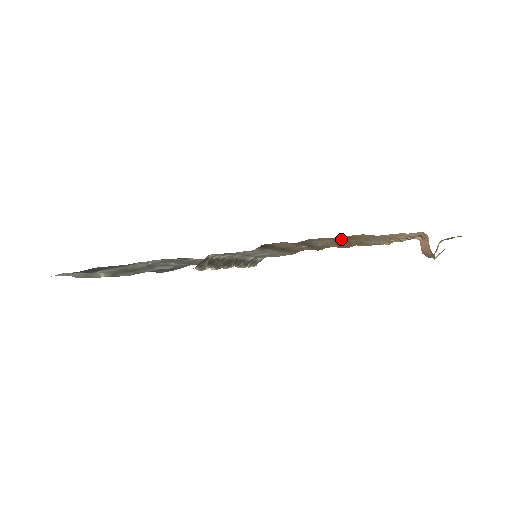
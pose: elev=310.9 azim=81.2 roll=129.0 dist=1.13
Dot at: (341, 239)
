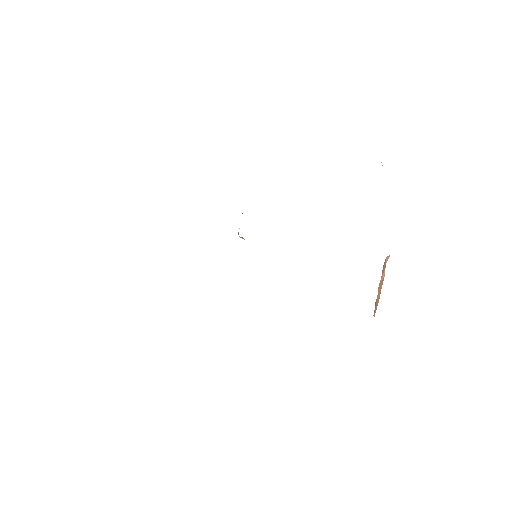
Dot at: occluded
